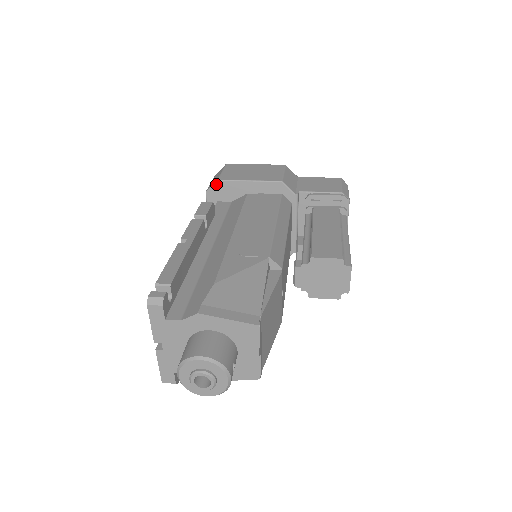
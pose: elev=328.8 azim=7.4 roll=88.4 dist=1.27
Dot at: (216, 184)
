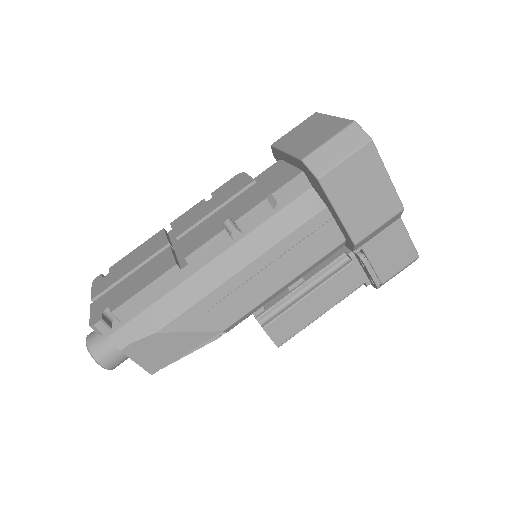
Dot at: (314, 176)
